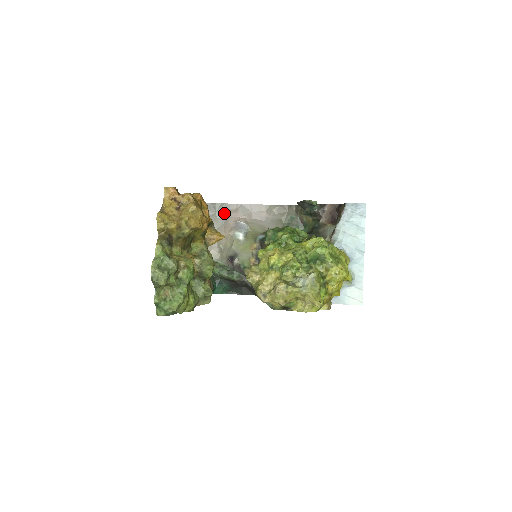
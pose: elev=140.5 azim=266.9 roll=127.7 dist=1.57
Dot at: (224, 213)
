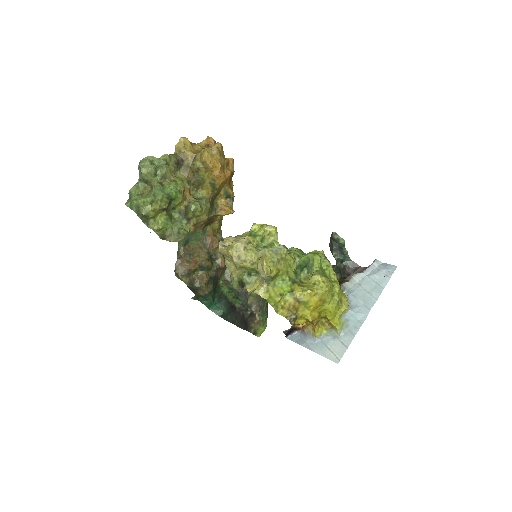
Dot at: occluded
